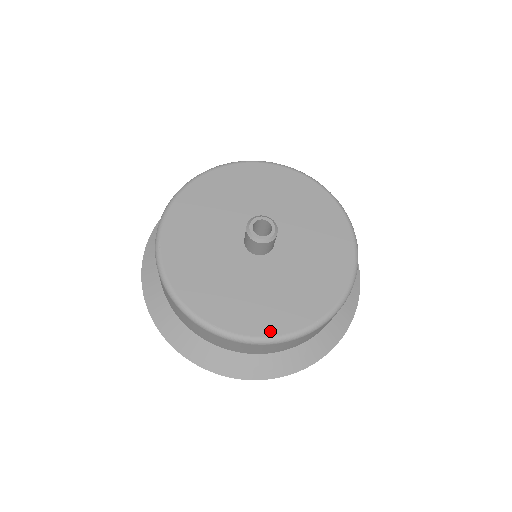
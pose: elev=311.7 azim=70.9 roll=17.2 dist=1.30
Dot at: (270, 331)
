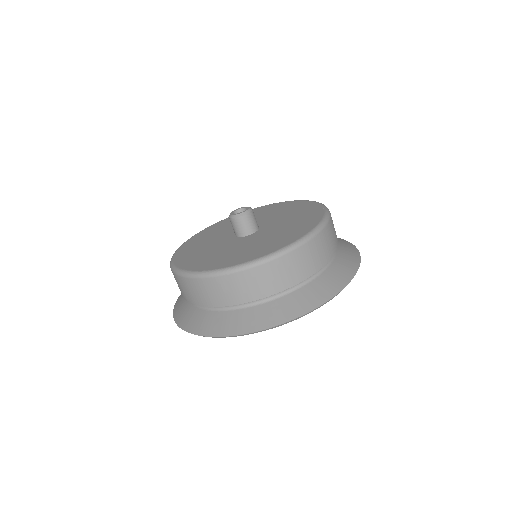
Dot at: (314, 224)
